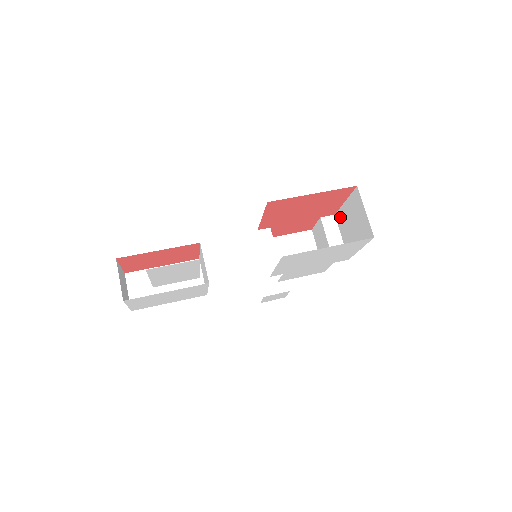
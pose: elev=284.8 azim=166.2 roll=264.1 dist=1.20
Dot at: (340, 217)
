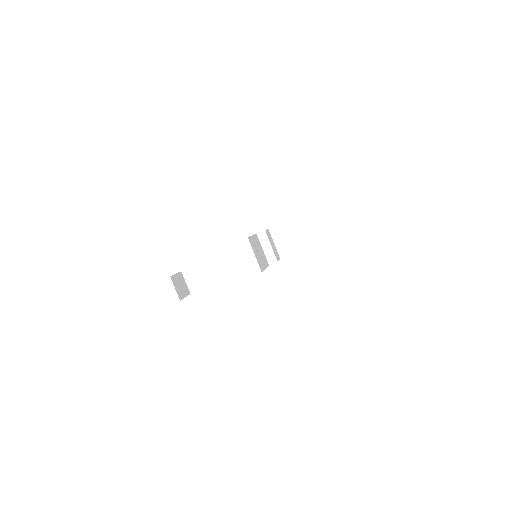
Dot at: occluded
